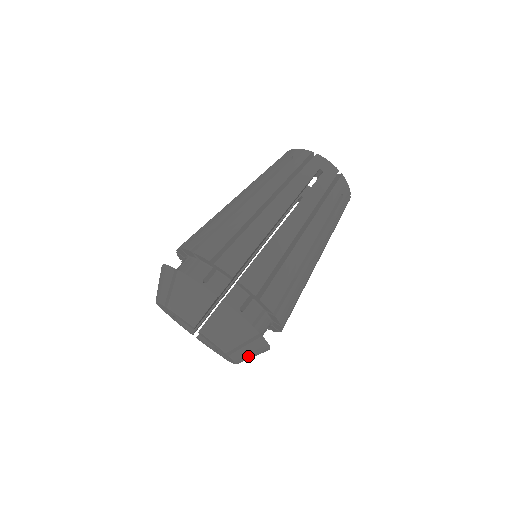
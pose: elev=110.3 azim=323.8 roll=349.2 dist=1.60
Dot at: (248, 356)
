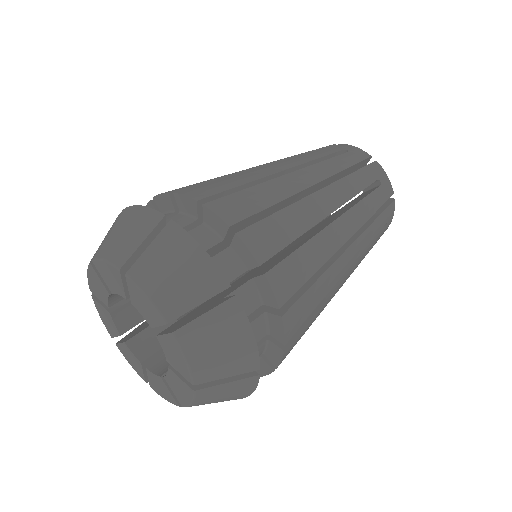
Dot at: (214, 400)
